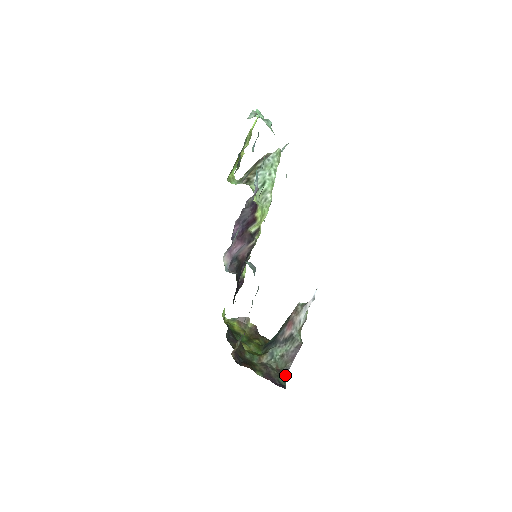
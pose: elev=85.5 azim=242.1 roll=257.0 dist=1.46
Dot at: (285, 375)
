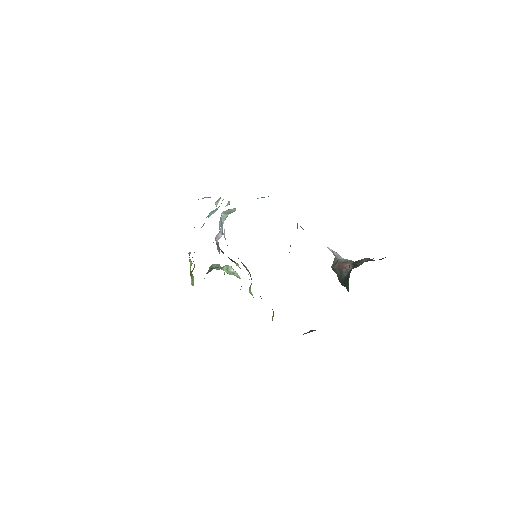
Dot at: occluded
